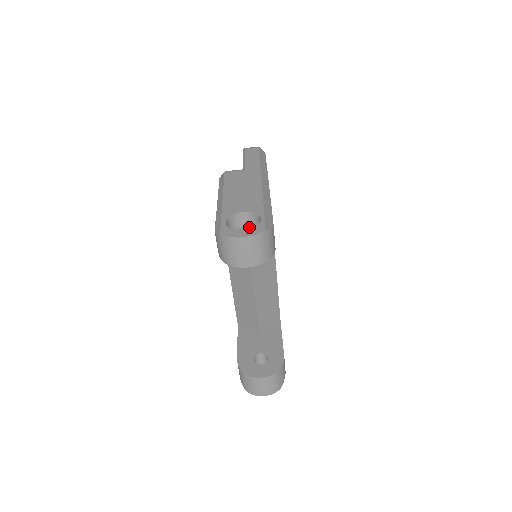
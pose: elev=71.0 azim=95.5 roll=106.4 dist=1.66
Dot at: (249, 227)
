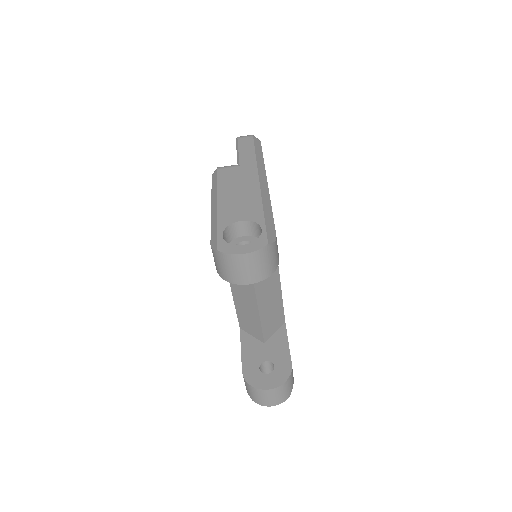
Dot at: (248, 236)
